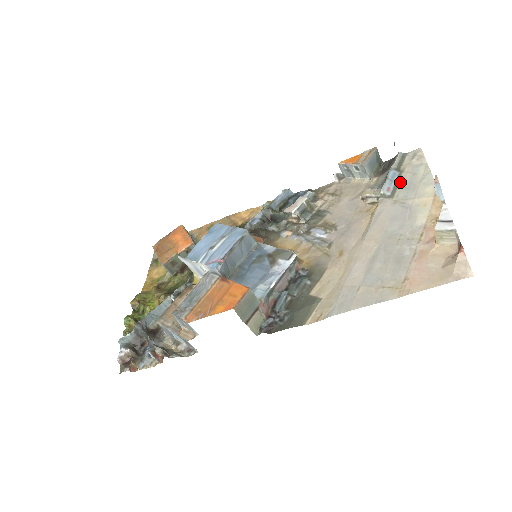
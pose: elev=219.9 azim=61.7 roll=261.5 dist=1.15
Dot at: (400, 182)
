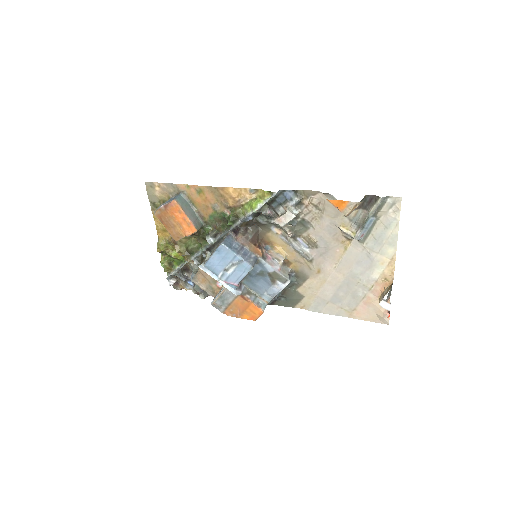
Dot at: (373, 230)
